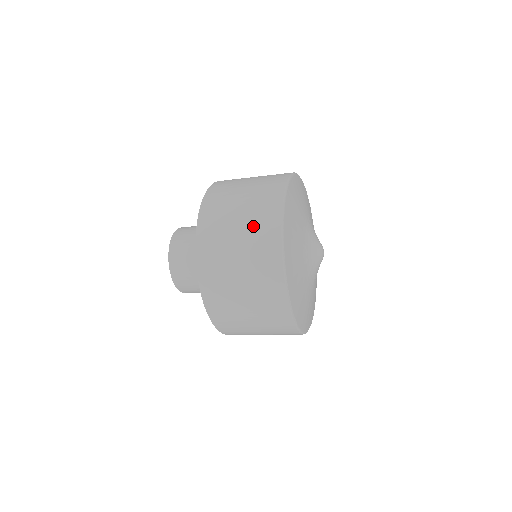
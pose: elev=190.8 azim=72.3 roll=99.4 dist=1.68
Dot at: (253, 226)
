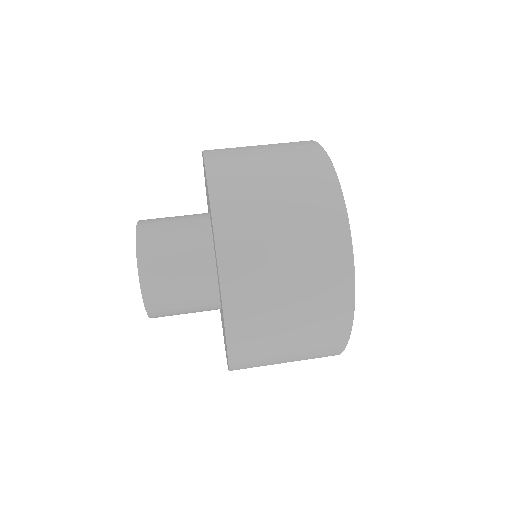
Dot at: (313, 327)
